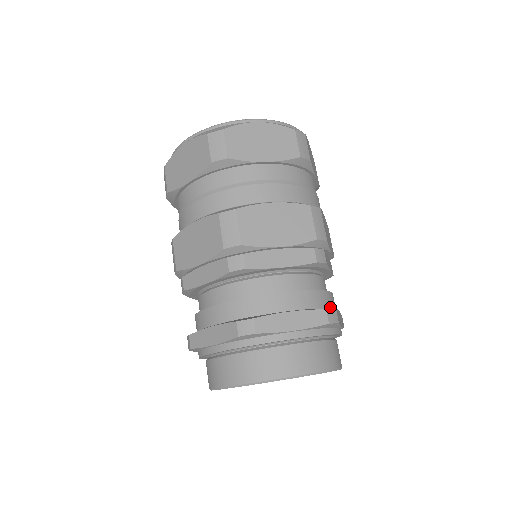
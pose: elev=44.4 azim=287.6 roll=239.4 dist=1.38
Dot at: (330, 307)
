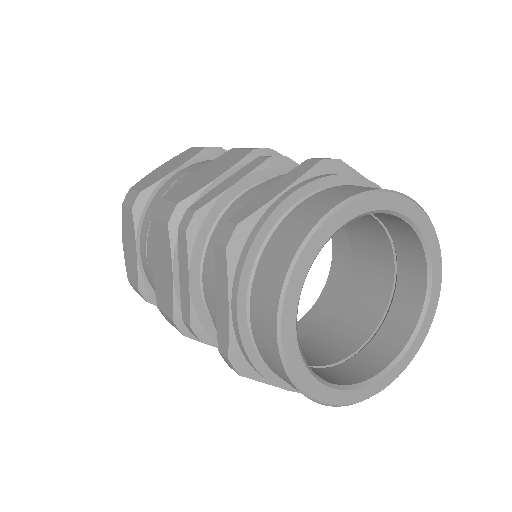
Dot at: occluded
